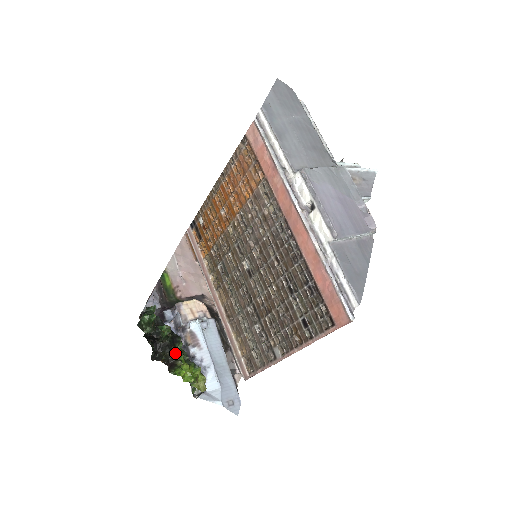
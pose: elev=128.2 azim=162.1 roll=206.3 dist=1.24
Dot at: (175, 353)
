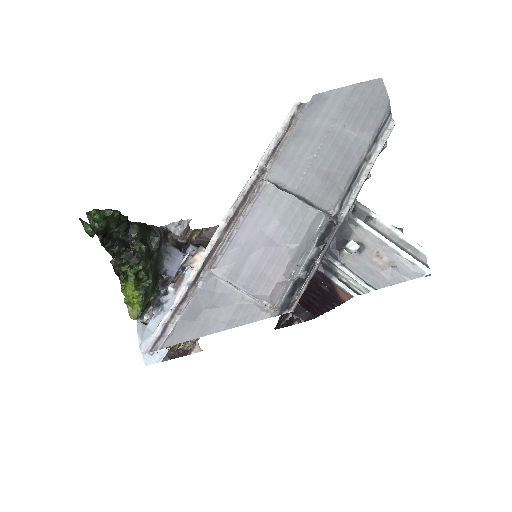
Dot at: (126, 268)
